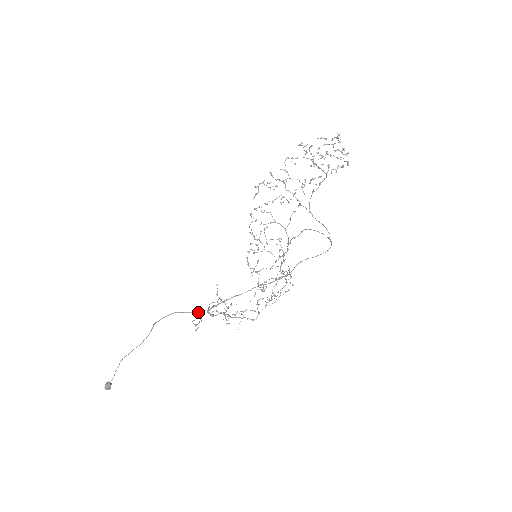
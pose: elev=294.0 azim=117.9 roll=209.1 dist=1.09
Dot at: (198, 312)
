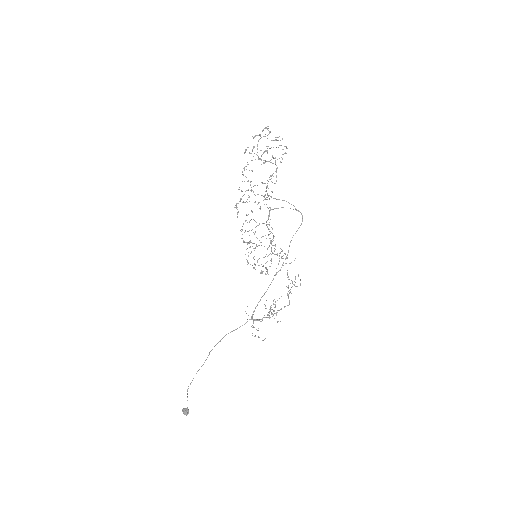
Dot at: occluded
